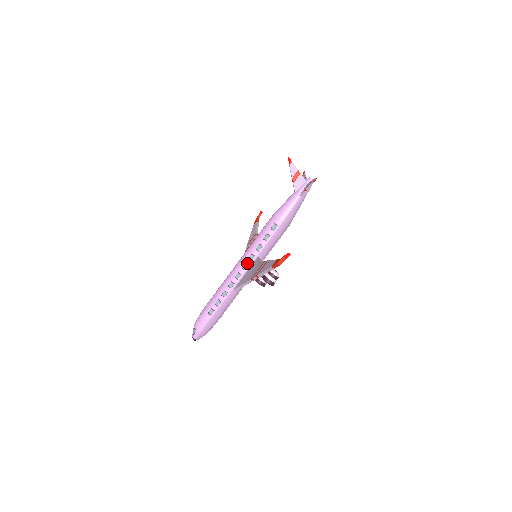
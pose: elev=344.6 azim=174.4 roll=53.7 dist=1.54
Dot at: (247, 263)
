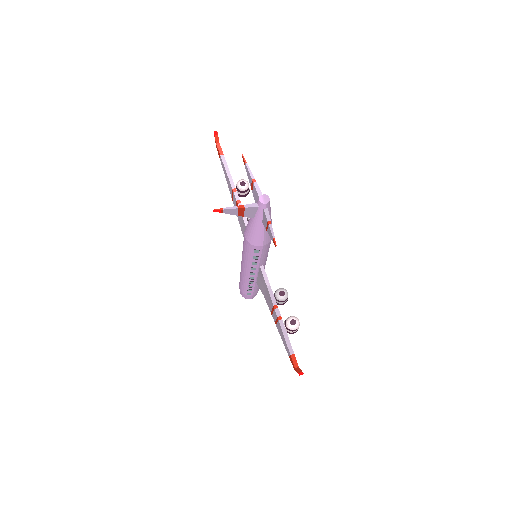
Dot at: (253, 272)
